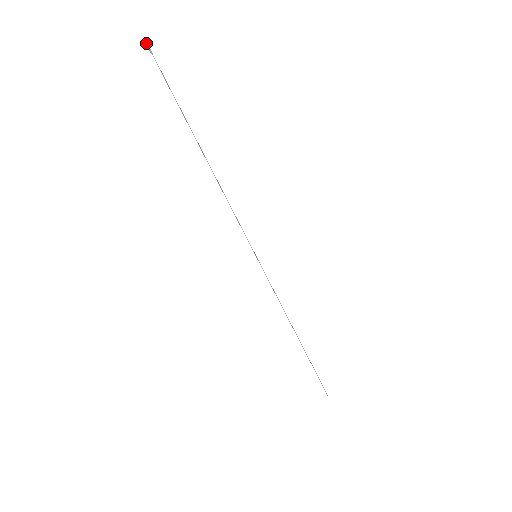
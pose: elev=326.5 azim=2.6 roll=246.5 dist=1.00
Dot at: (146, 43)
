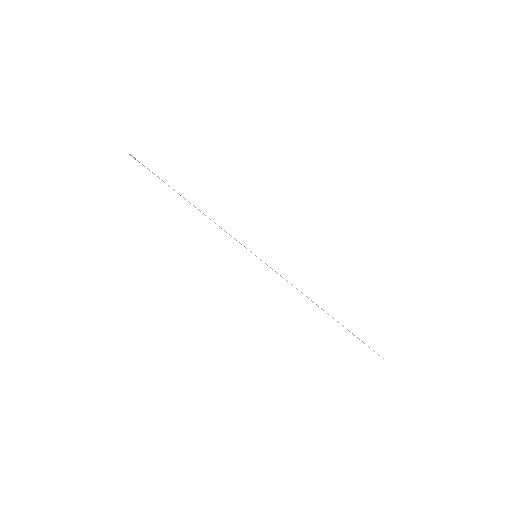
Dot at: (130, 155)
